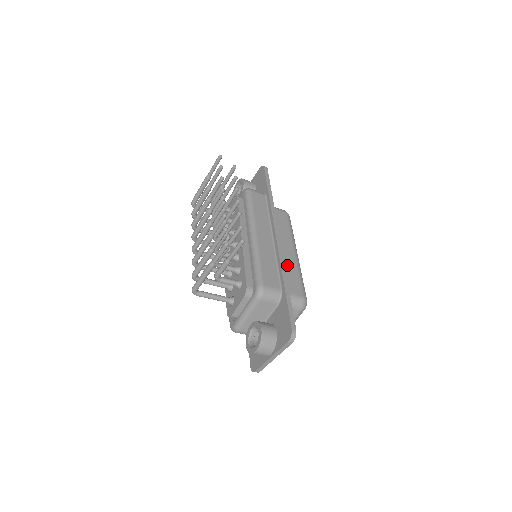
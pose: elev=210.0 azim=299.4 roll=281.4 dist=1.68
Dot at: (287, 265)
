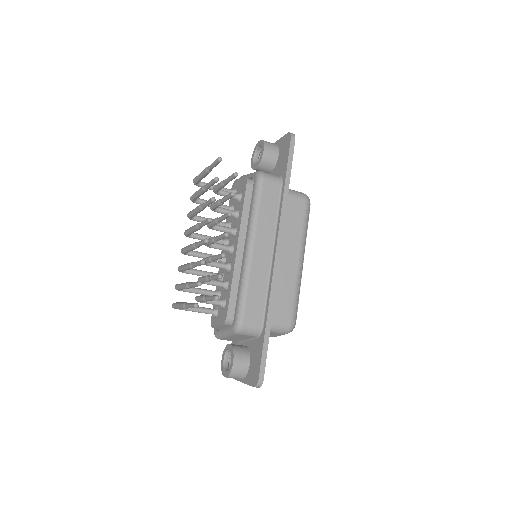
Dot at: (283, 282)
